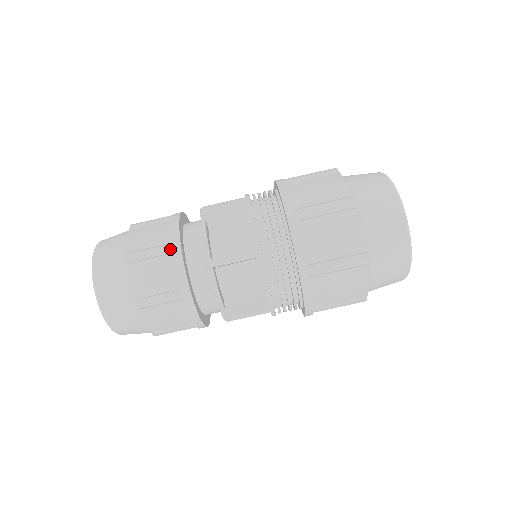
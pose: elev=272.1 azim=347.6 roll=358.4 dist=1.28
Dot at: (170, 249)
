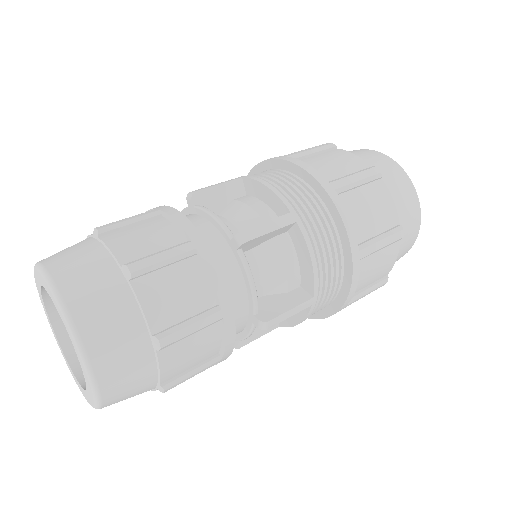
Dot at: (220, 319)
